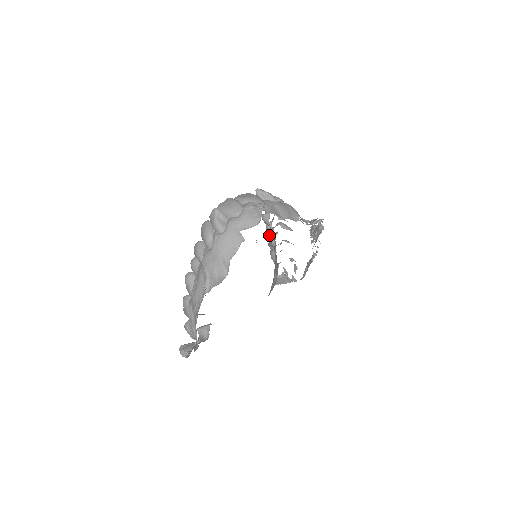
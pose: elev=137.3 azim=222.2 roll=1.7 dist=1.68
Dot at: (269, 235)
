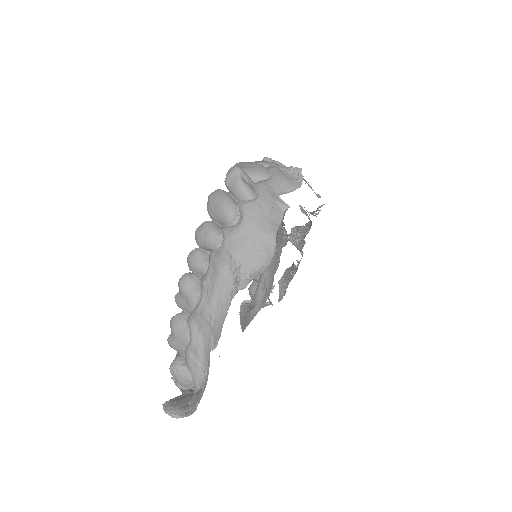
Dot at: occluded
